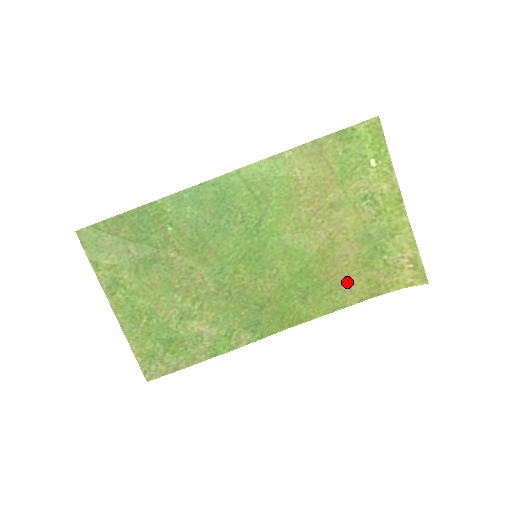
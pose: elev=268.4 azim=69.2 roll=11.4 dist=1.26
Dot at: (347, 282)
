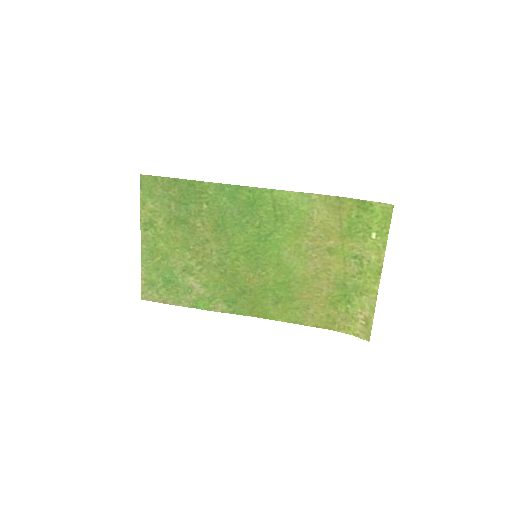
Dot at: (313, 308)
